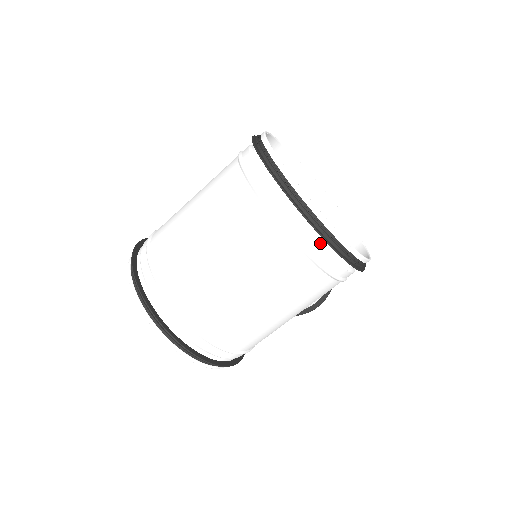
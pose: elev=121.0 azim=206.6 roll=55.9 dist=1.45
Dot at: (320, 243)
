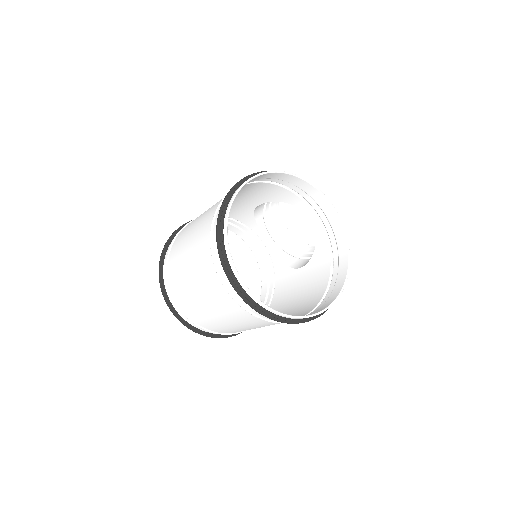
Dot at: occluded
